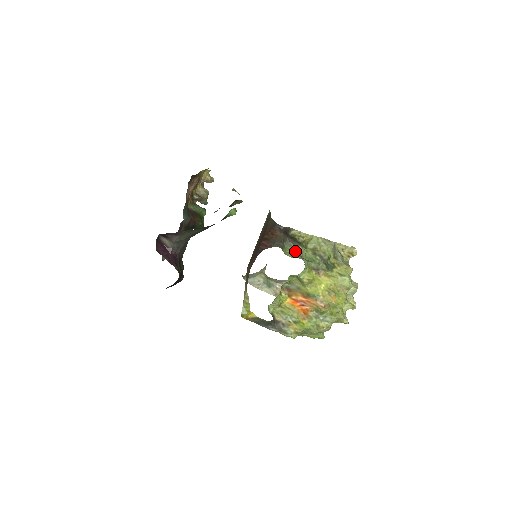
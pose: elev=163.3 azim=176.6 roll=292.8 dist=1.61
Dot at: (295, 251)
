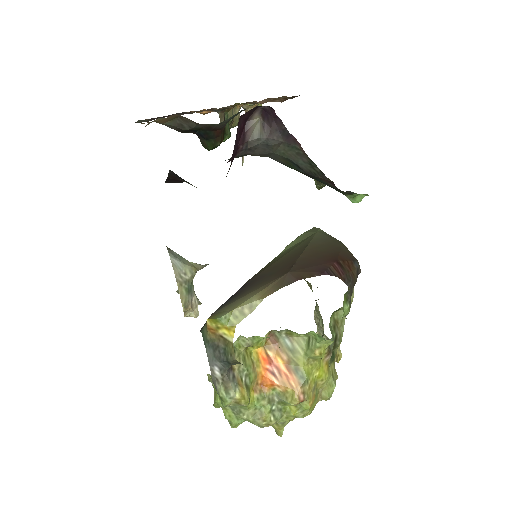
Dot at: (344, 310)
